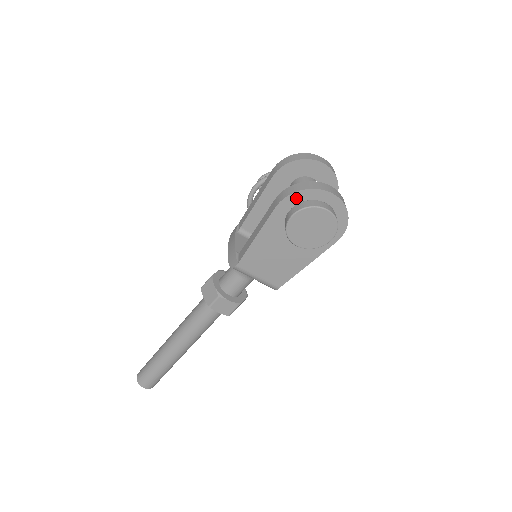
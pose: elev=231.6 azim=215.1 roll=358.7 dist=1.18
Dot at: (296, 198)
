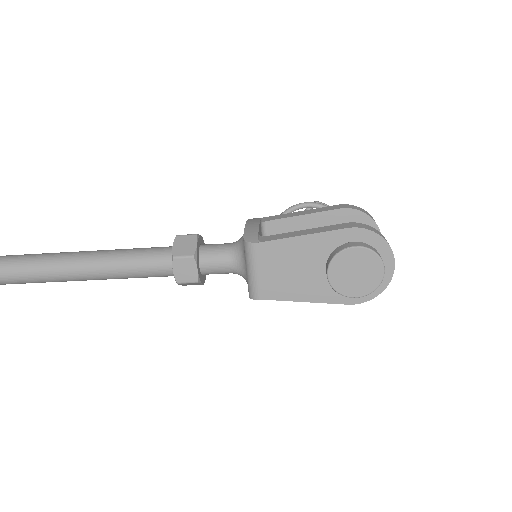
Dot at: (369, 237)
